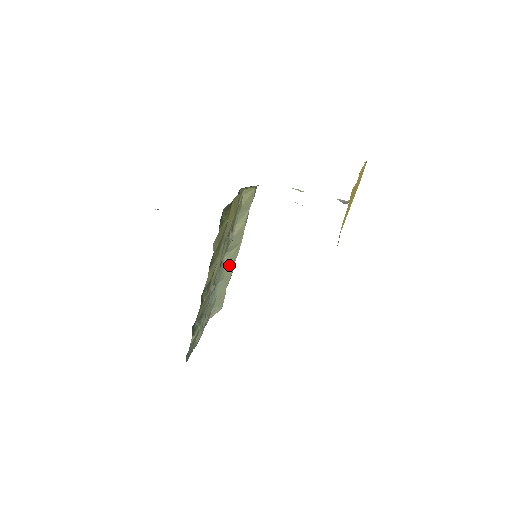
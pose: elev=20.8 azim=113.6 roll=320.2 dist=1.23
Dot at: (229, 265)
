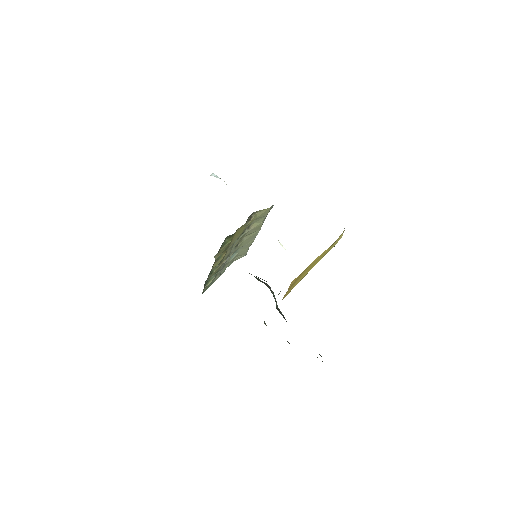
Dot at: (249, 239)
